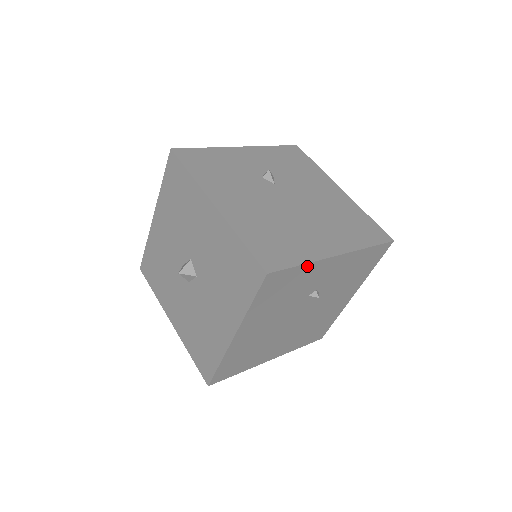
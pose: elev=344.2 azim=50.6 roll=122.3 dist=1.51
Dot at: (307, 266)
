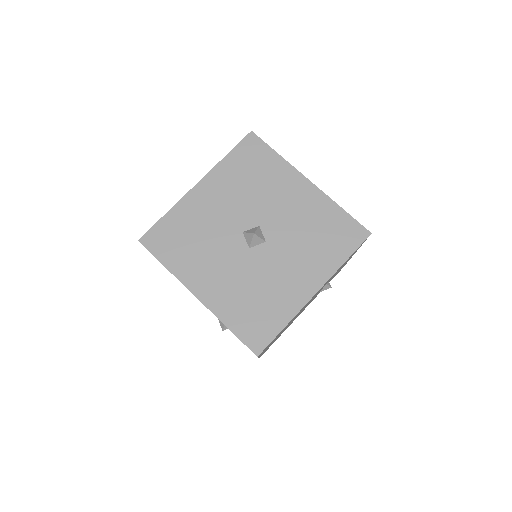
Dot at: occluded
